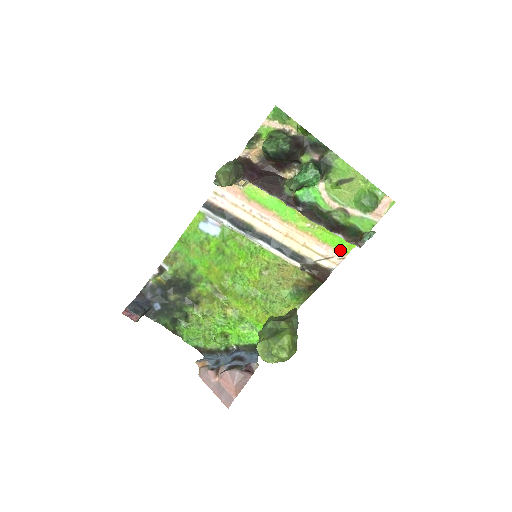
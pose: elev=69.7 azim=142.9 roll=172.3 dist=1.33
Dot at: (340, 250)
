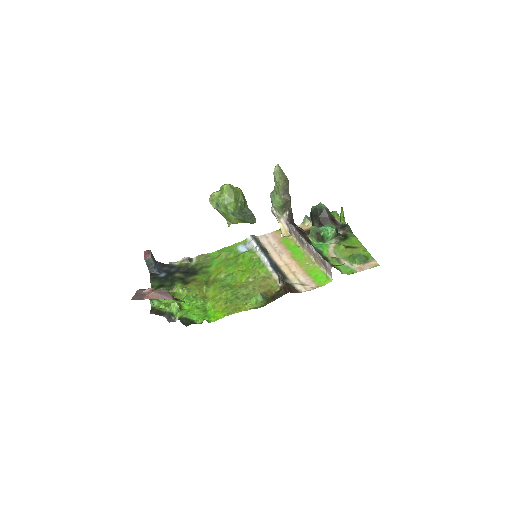
Dot at: (317, 283)
